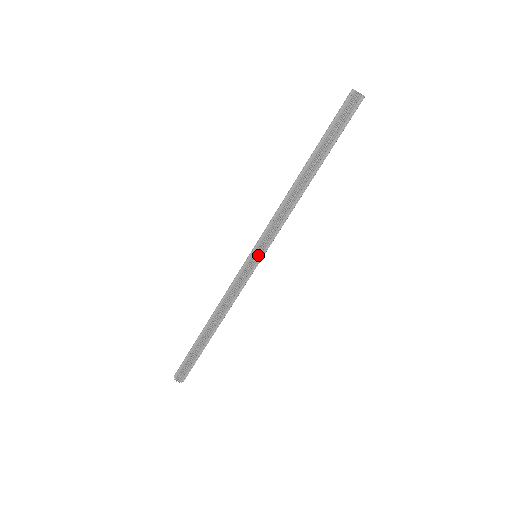
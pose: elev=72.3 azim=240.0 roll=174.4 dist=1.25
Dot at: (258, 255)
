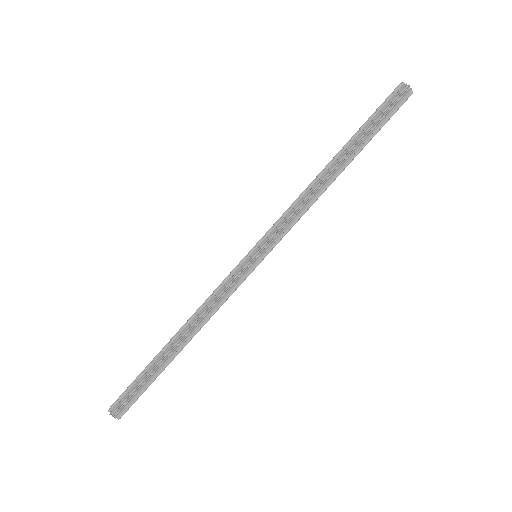
Dot at: (261, 254)
